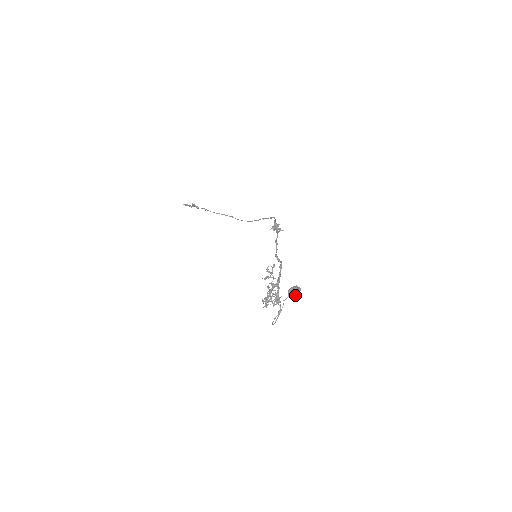
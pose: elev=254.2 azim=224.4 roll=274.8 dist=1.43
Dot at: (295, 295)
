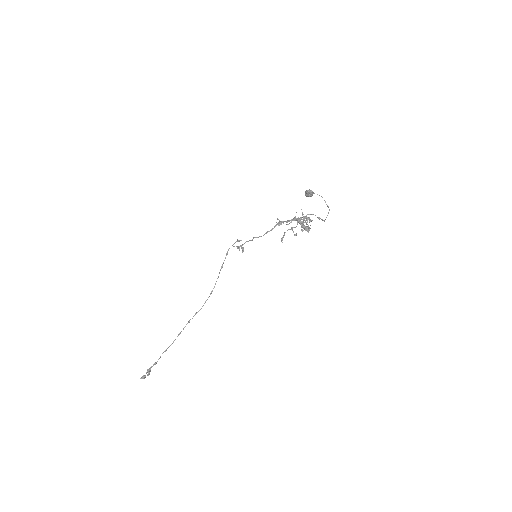
Dot at: (312, 193)
